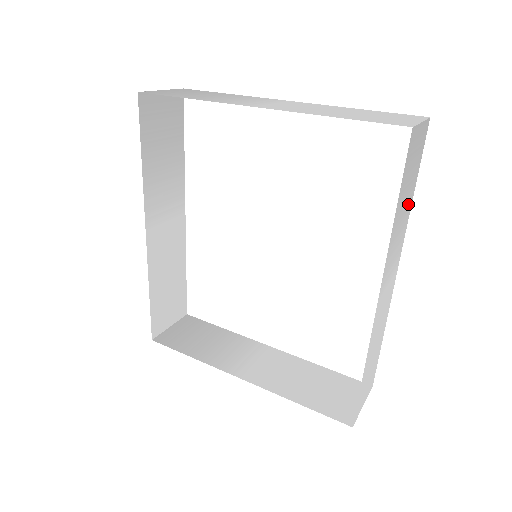
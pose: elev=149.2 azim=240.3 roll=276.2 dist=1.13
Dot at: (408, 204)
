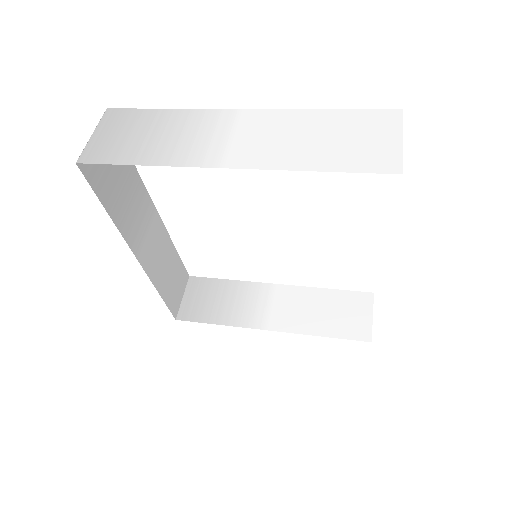
Dot at: occluded
